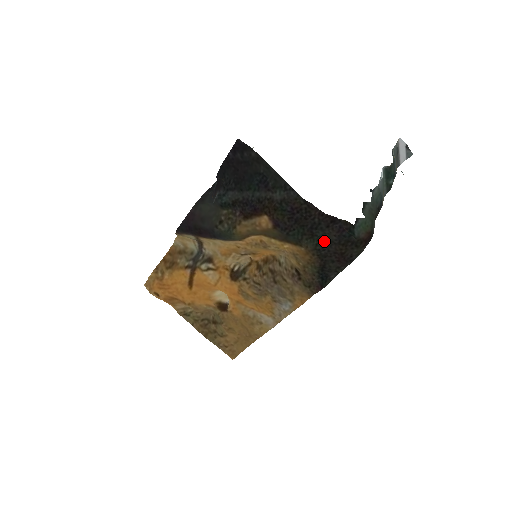
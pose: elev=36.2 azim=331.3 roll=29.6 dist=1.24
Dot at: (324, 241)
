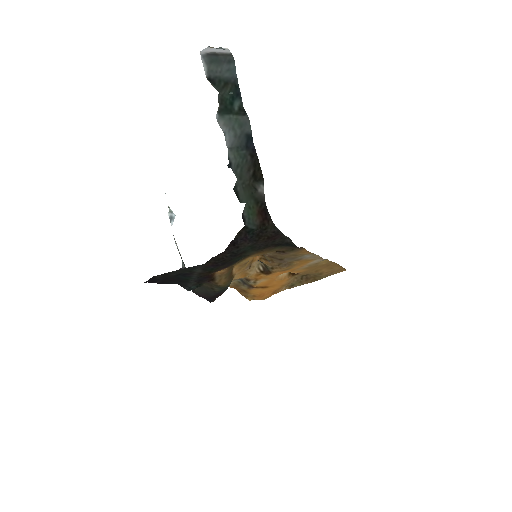
Dot at: (251, 248)
